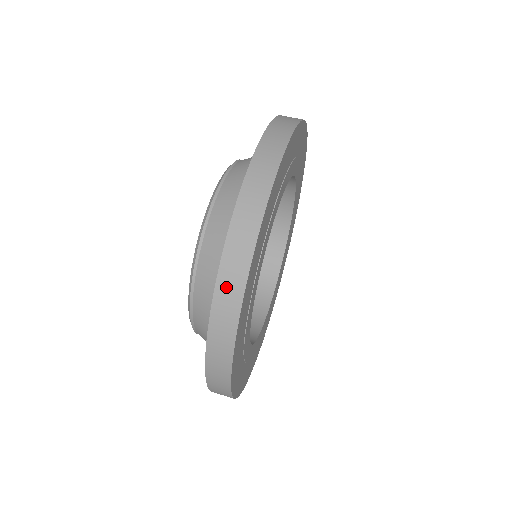
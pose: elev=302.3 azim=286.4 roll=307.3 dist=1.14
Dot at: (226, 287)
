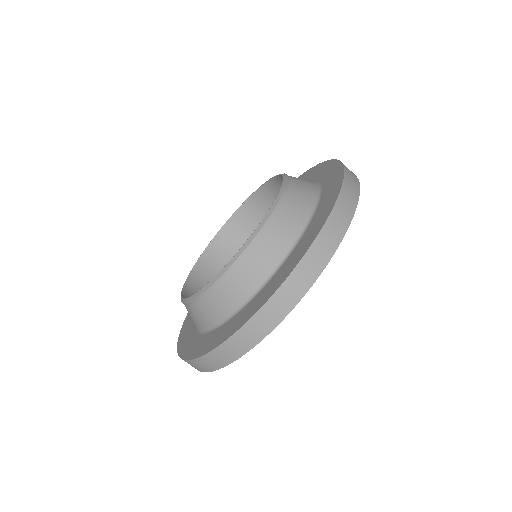
Dot at: occluded
